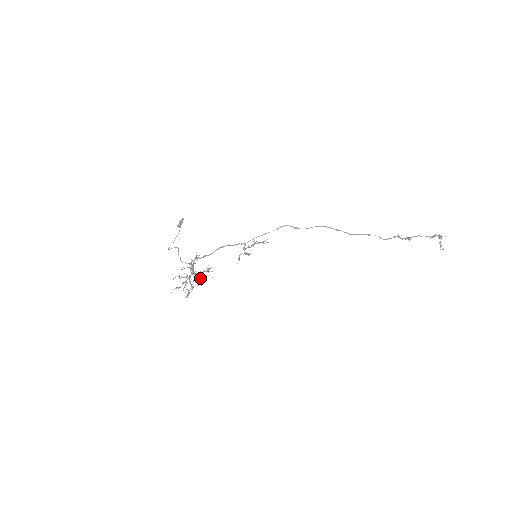
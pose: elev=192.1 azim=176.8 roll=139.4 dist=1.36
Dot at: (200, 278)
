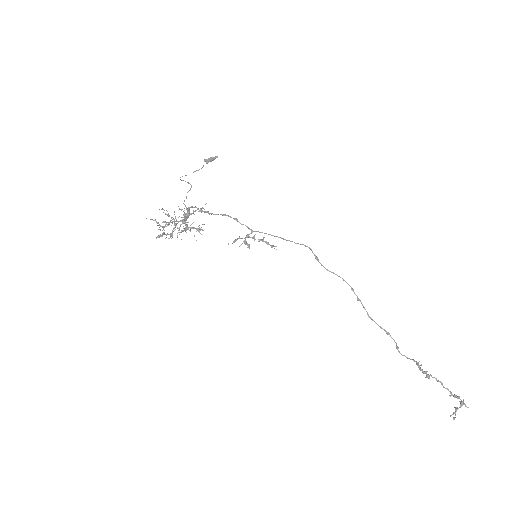
Dot at: occluded
